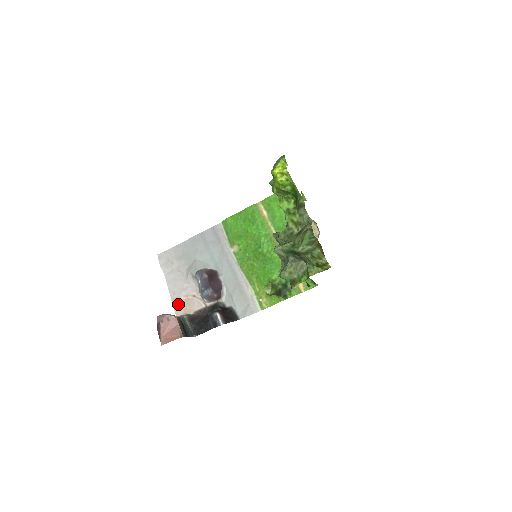
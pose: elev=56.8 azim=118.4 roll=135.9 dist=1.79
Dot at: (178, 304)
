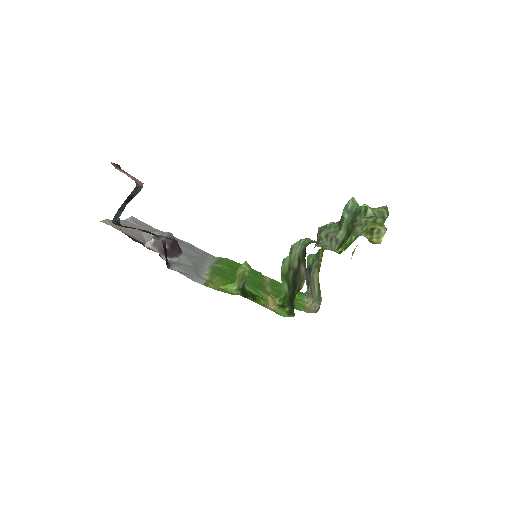
Dot at: occluded
